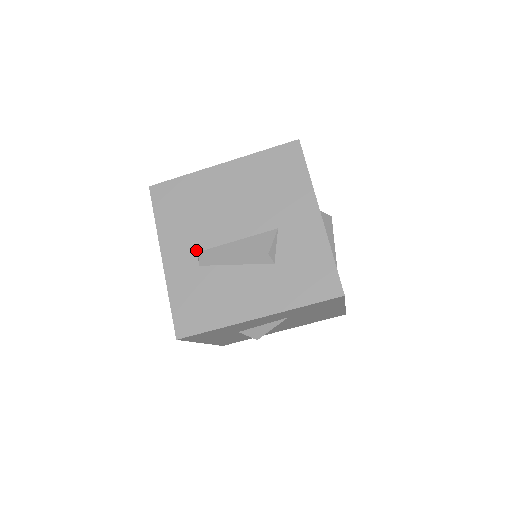
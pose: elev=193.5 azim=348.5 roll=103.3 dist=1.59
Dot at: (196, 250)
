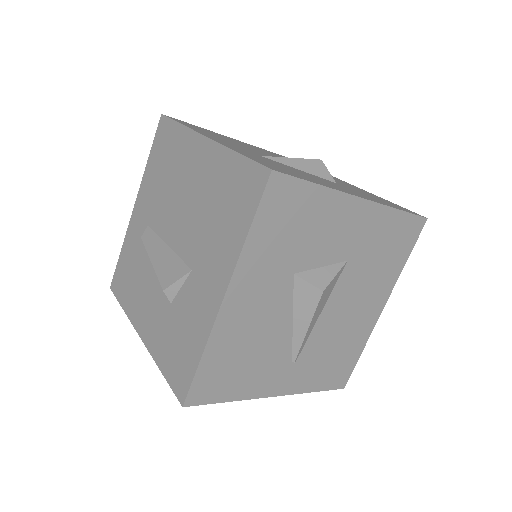
Dot at: (148, 222)
